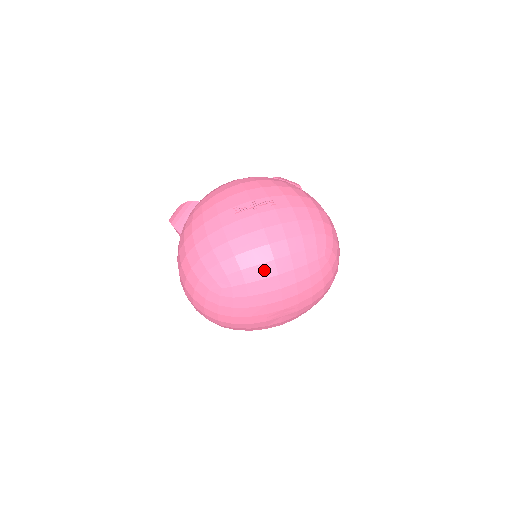
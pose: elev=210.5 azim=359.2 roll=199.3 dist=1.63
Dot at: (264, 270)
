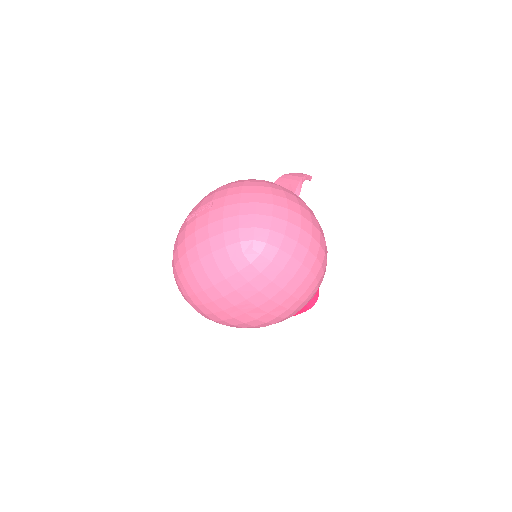
Dot at: (195, 269)
